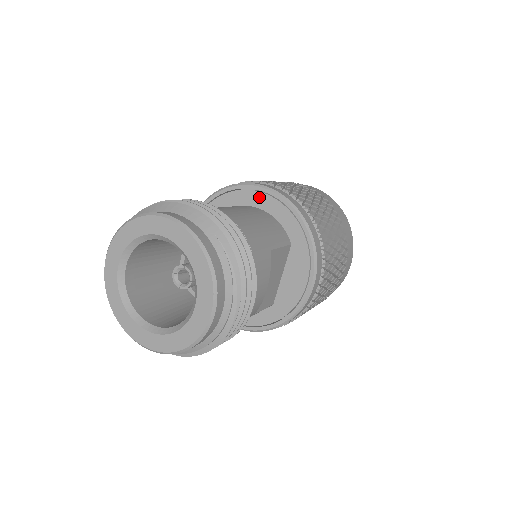
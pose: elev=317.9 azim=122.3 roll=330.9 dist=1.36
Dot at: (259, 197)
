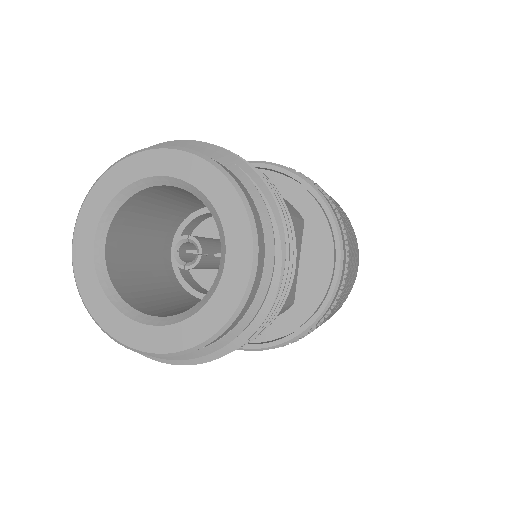
Dot at: occluded
